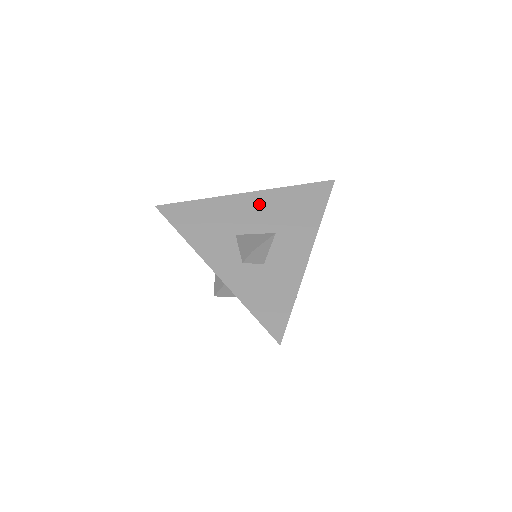
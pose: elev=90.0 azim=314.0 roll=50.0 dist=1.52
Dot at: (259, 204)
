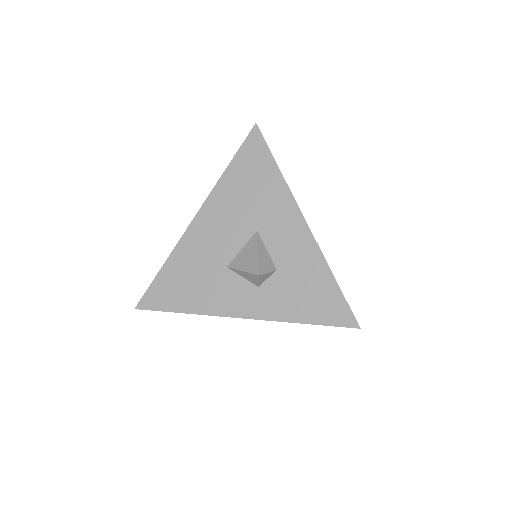
Dot at: (216, 217)
